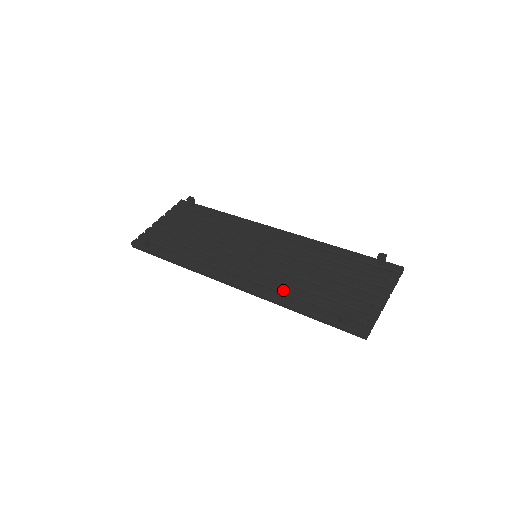
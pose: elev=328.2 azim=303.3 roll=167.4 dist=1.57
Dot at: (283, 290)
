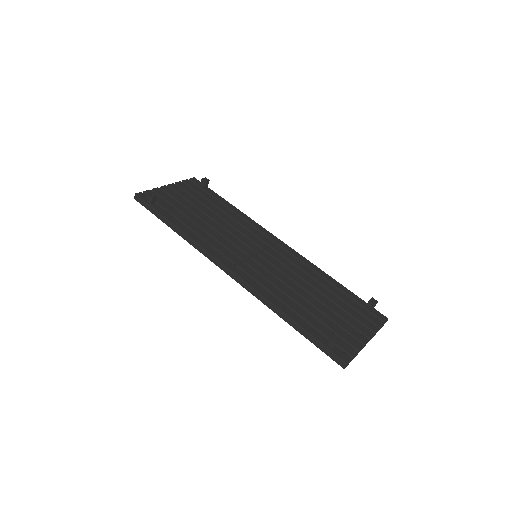
Dot at: (277, 295)
